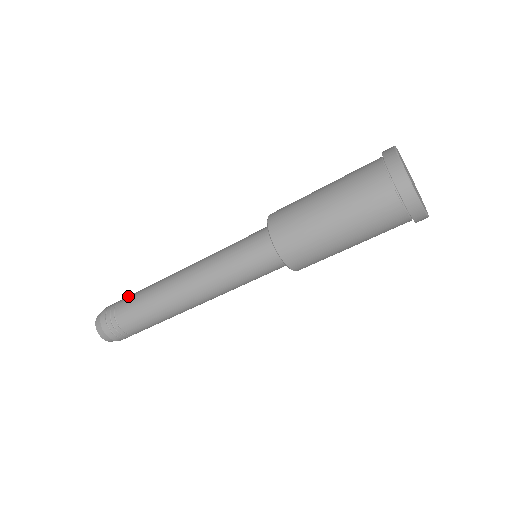
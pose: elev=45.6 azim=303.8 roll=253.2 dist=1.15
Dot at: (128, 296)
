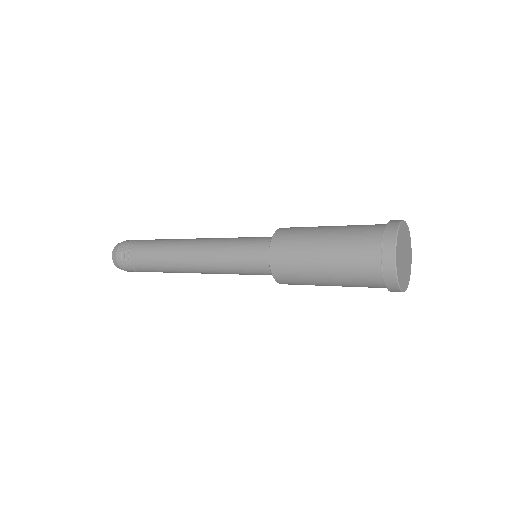
Dot at: (142, 242)
